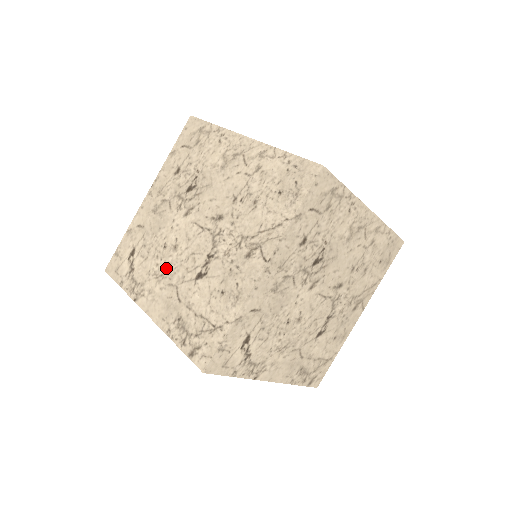
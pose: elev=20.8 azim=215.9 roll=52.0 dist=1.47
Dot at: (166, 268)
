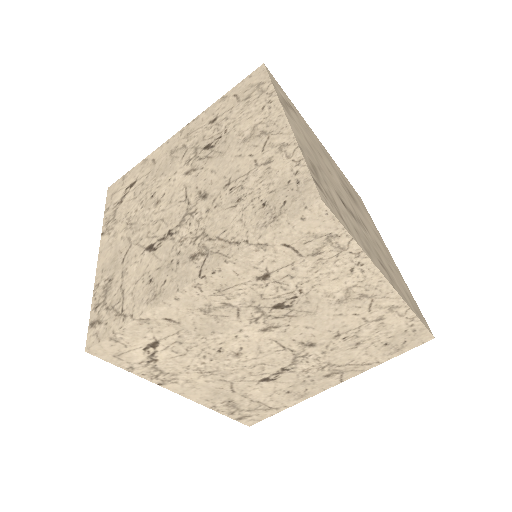
Dot at: (138, 219)
